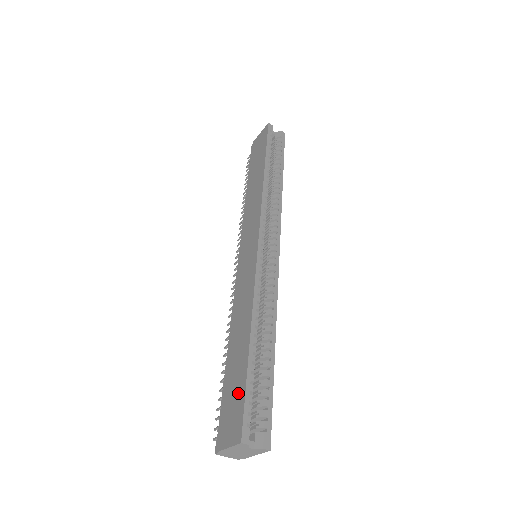
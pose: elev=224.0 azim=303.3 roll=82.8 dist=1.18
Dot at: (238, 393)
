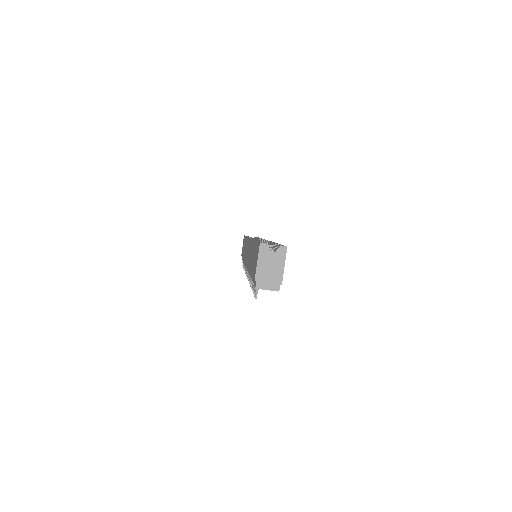
Dot at: (255, 252)
